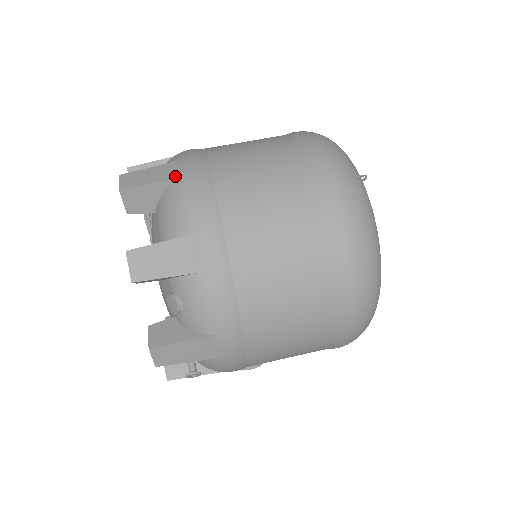
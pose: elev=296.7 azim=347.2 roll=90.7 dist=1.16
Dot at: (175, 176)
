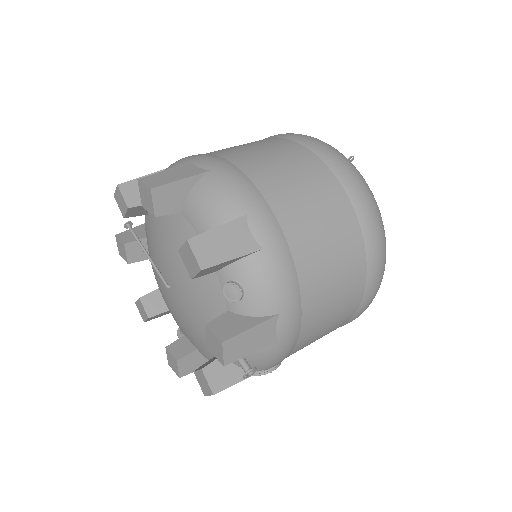
Dot at: (201, 171)
